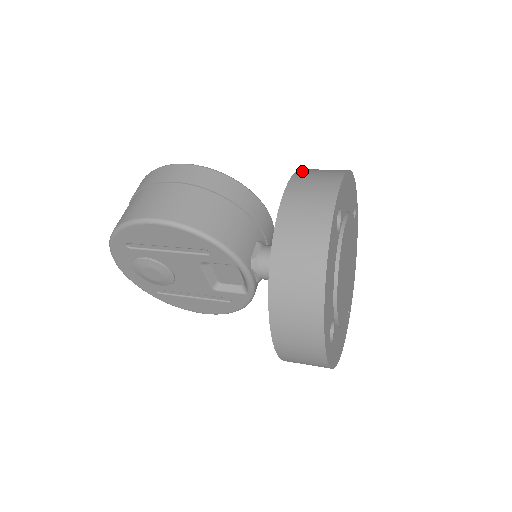
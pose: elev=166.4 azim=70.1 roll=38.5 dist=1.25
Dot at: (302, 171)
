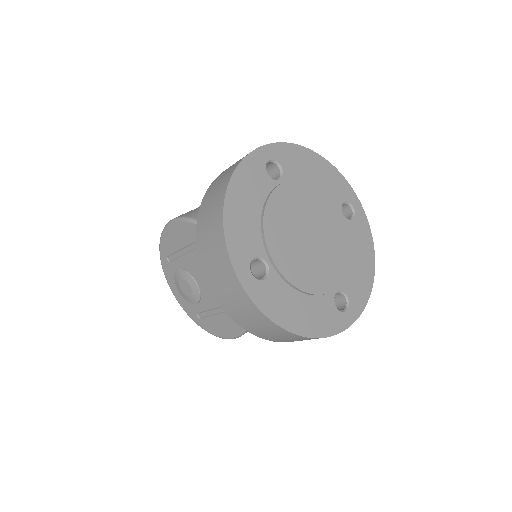
Dot at: occluded
